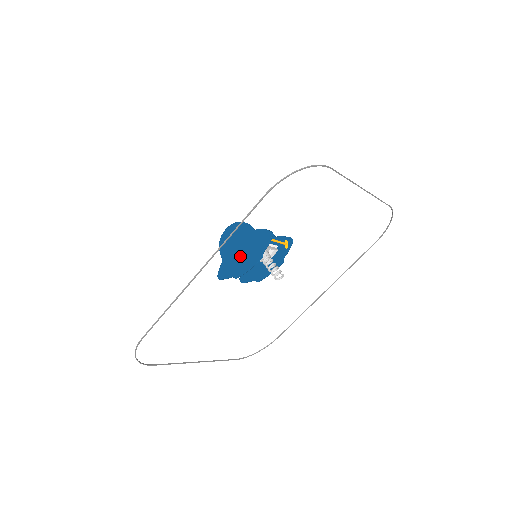
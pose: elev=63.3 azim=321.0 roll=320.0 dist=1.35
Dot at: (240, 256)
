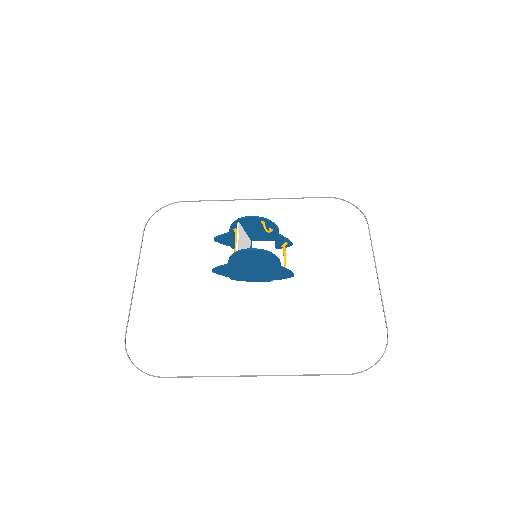
Dot at: (250, 272)
